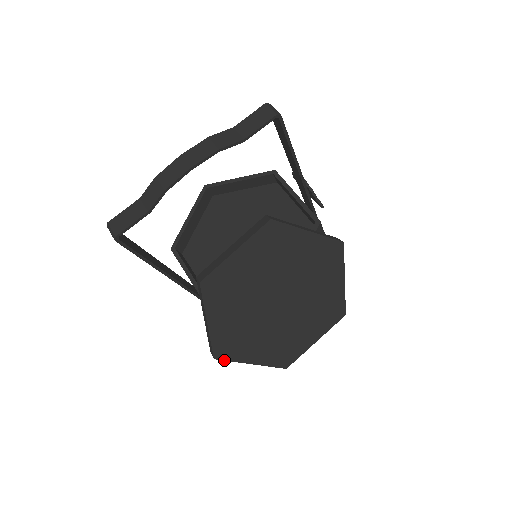
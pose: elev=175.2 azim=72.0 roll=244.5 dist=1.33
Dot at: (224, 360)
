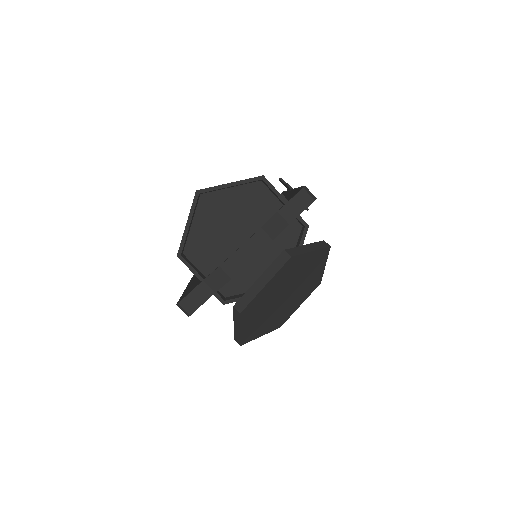
Dot at: occluded
